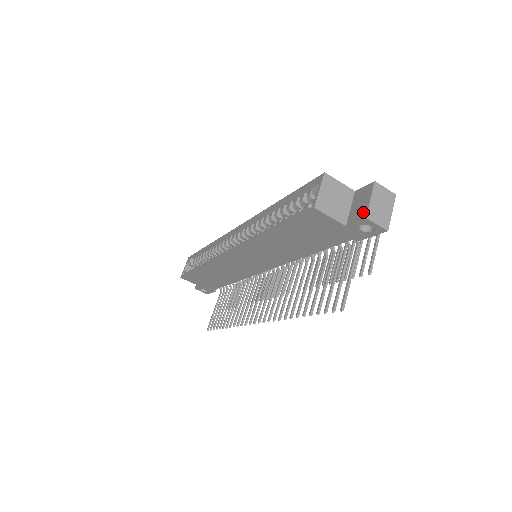
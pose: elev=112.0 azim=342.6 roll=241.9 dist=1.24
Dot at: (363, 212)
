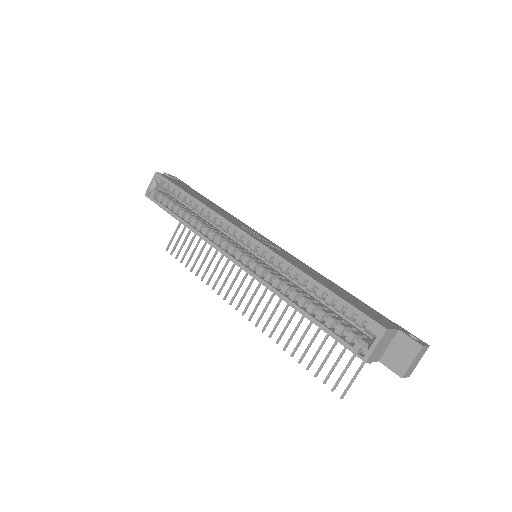
Dot at: (401, 369)
